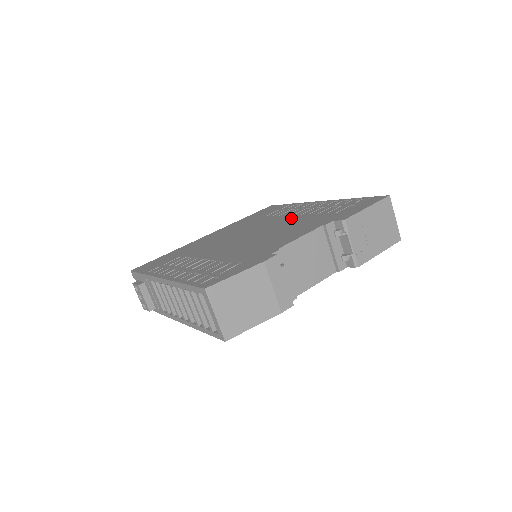
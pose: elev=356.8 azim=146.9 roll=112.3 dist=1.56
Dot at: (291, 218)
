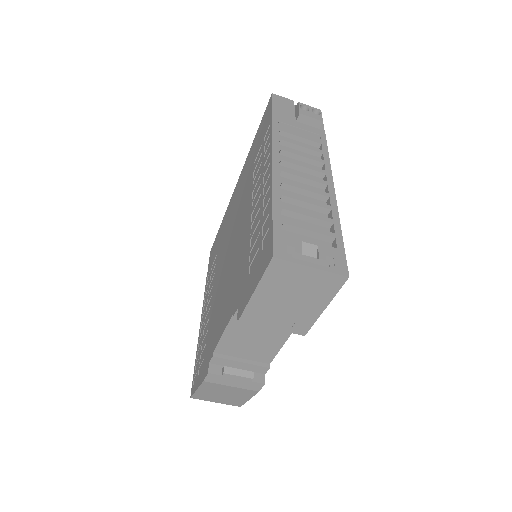
Dot at: (246, 223)
